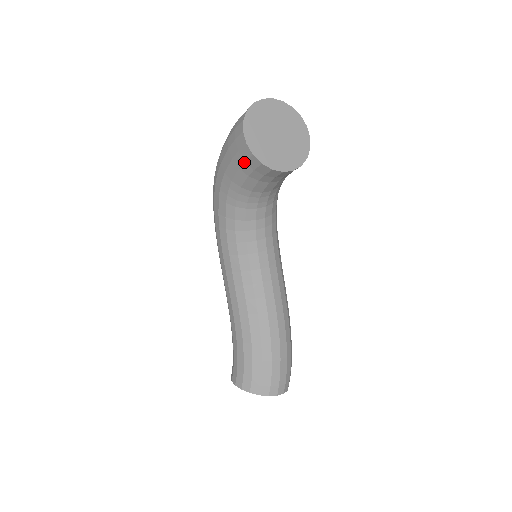
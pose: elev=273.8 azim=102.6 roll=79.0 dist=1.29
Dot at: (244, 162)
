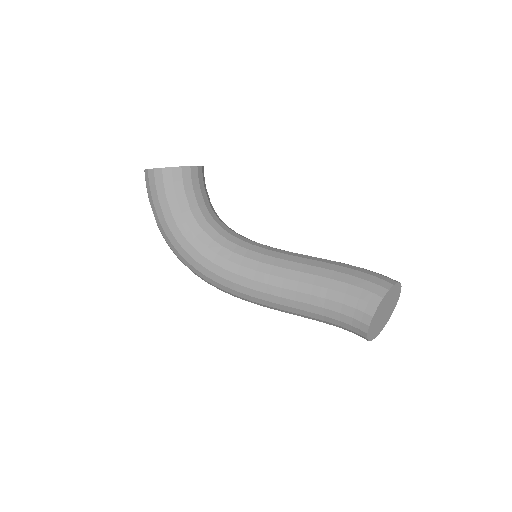
Dot at: (173, 183)
